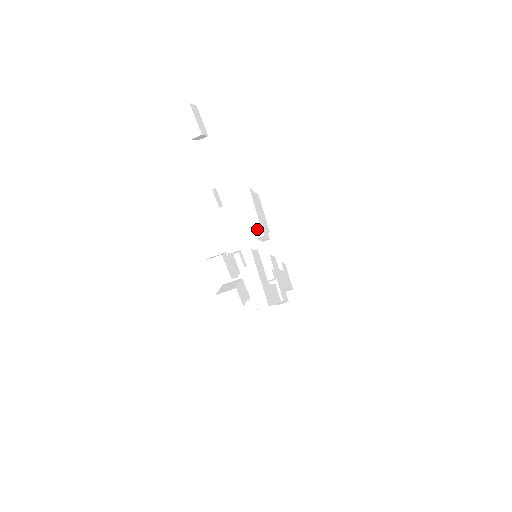
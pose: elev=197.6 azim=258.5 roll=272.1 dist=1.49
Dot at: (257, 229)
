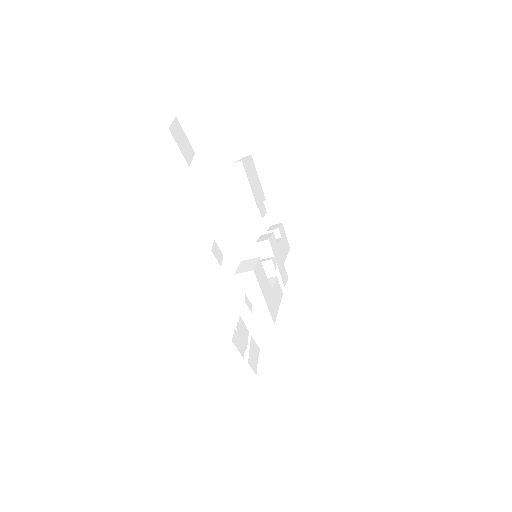
Dot at: (253, 210)
